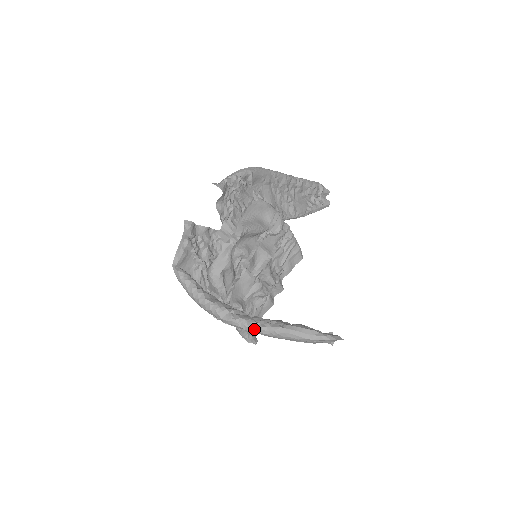
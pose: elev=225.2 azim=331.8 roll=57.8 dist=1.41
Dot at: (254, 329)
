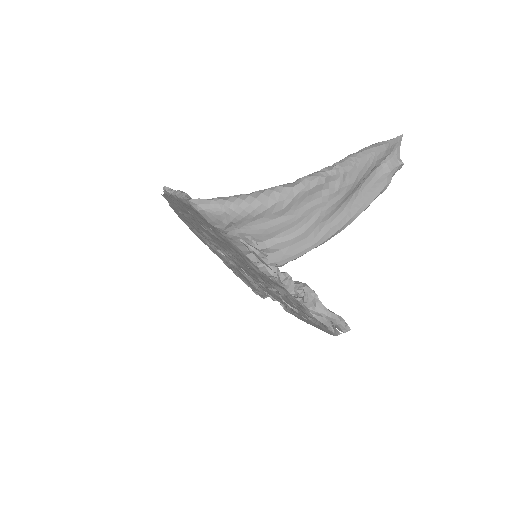
Dot at: (332, 168)
